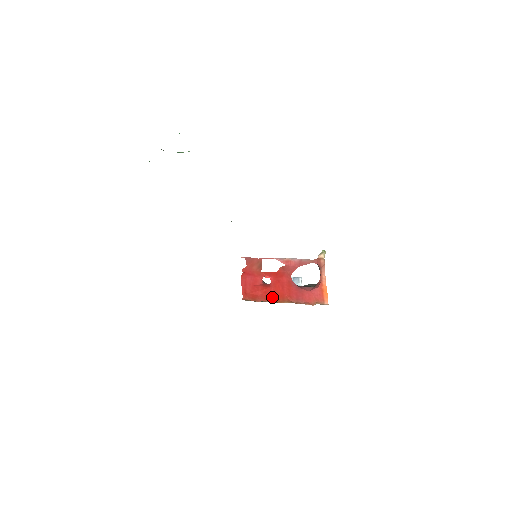
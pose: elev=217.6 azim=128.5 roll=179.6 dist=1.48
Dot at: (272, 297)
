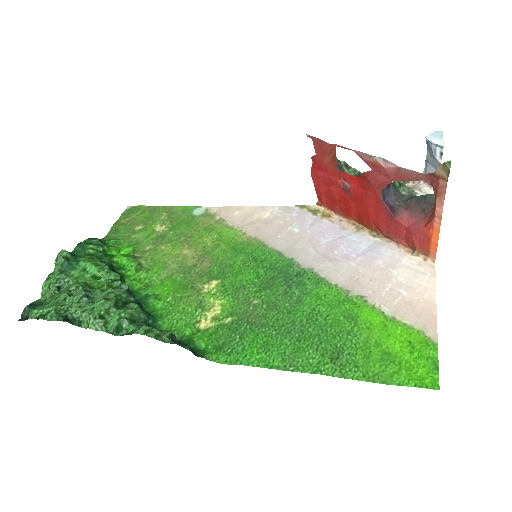
Dot at: (353, 214)
